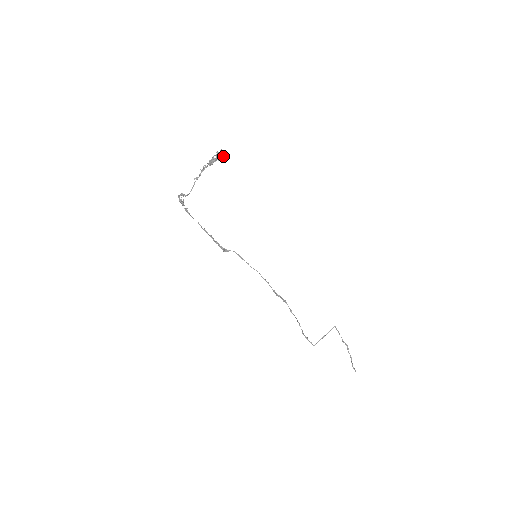
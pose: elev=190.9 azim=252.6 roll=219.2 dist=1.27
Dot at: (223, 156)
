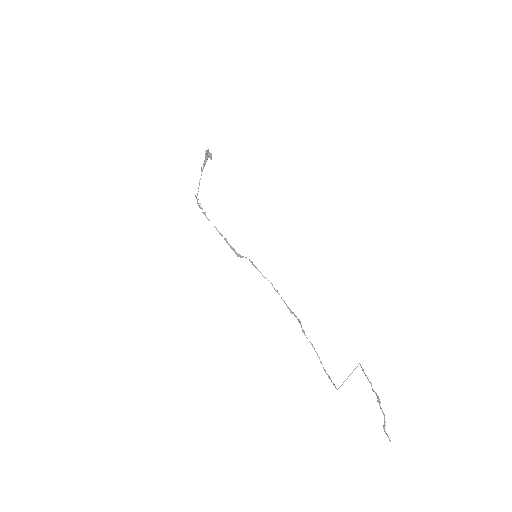
Dot at: (209, 154)
